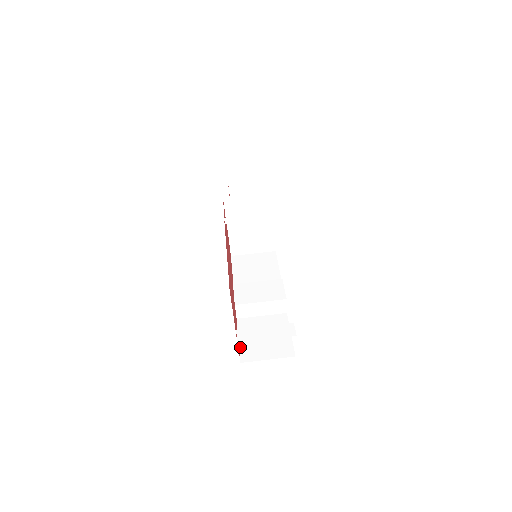
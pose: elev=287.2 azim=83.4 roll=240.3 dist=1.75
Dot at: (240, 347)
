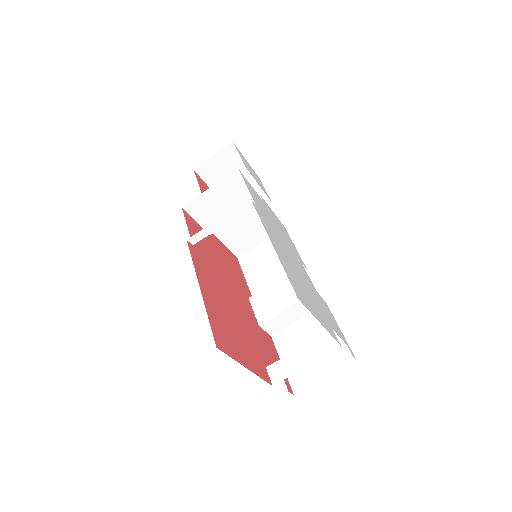
Dot at: occluded
